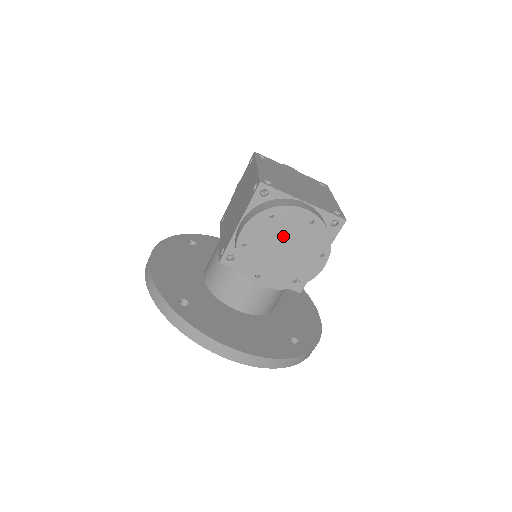
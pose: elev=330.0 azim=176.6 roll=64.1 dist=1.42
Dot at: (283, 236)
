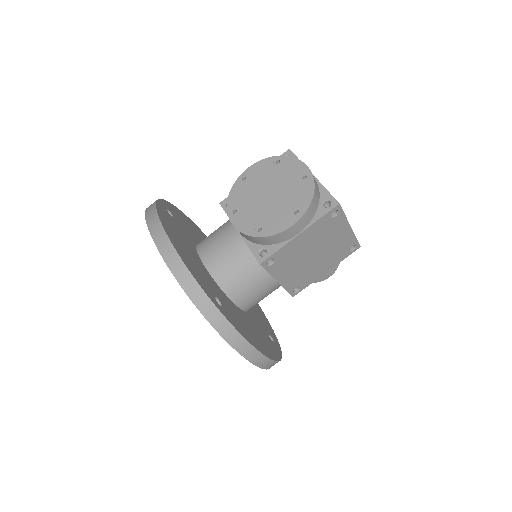
Dot at: (276, 182)
